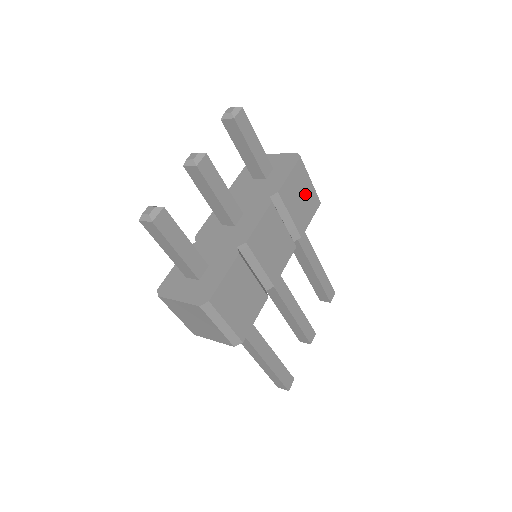
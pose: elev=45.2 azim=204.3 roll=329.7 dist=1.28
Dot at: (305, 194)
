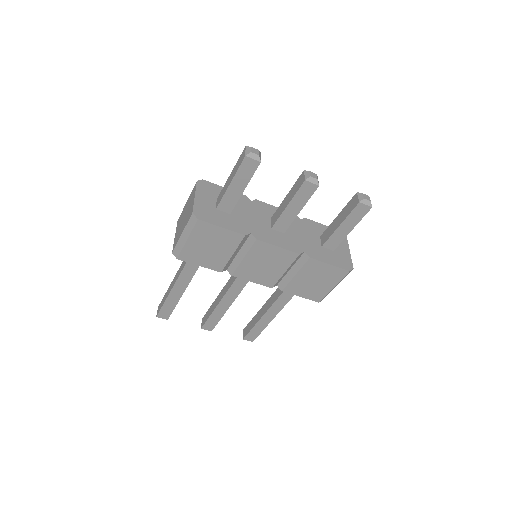
Dot at: (320, 285)
